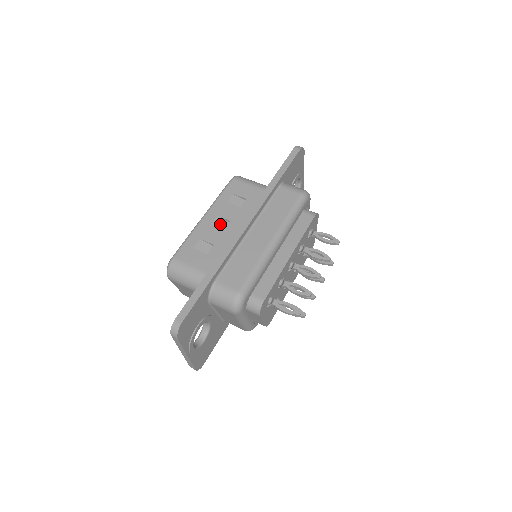
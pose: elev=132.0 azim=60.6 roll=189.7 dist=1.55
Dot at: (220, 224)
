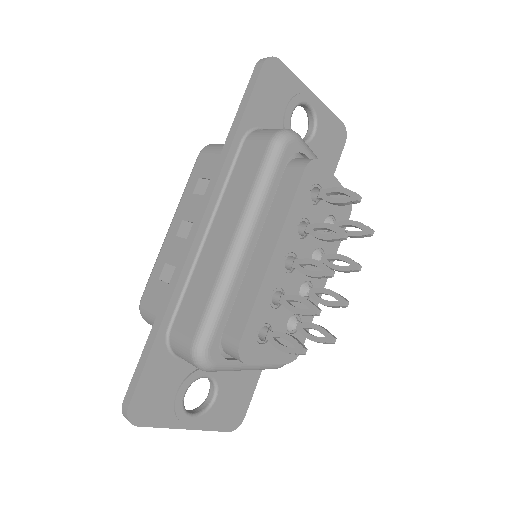
Dot at: (186, 231)
